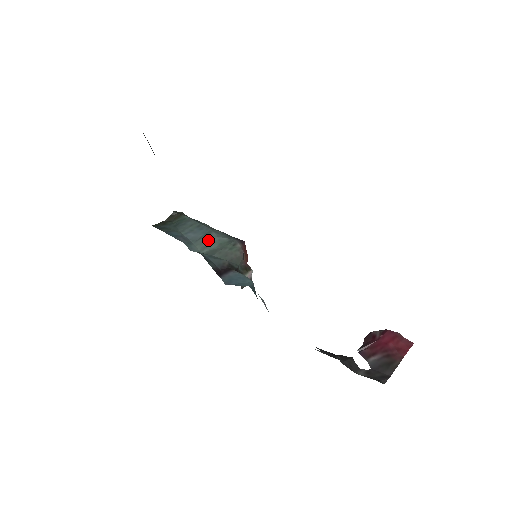
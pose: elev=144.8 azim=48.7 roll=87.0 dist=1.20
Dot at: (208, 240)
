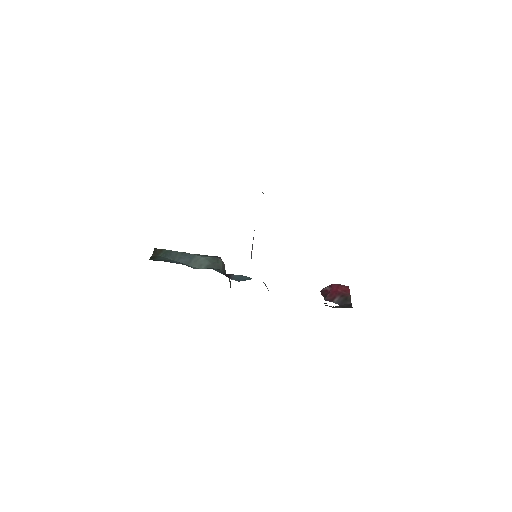
Dot at: (198, 261)
